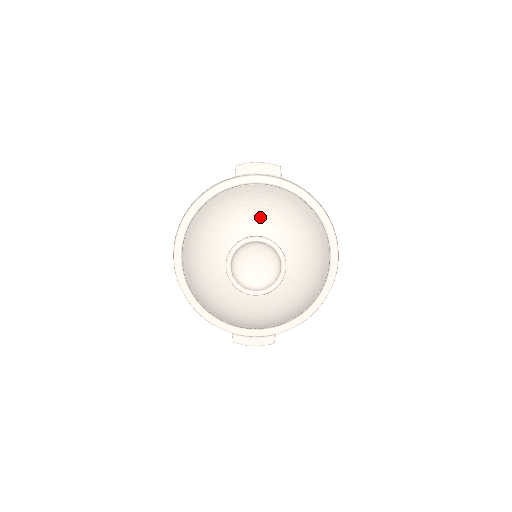
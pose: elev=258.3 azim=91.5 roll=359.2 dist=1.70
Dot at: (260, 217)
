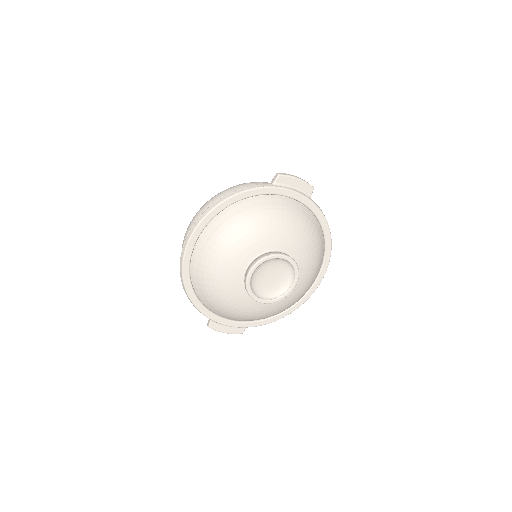
Dot at: (289, 235)
